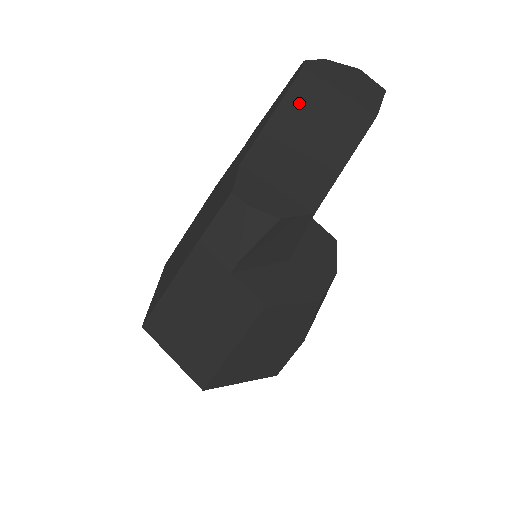
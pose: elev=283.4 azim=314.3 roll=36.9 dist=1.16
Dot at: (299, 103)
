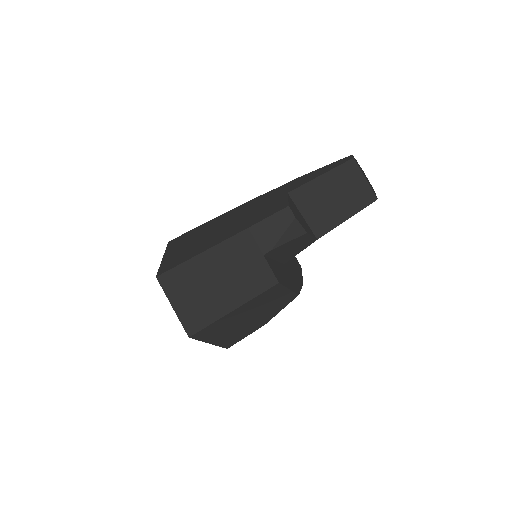
Dot at: (342, 174)
